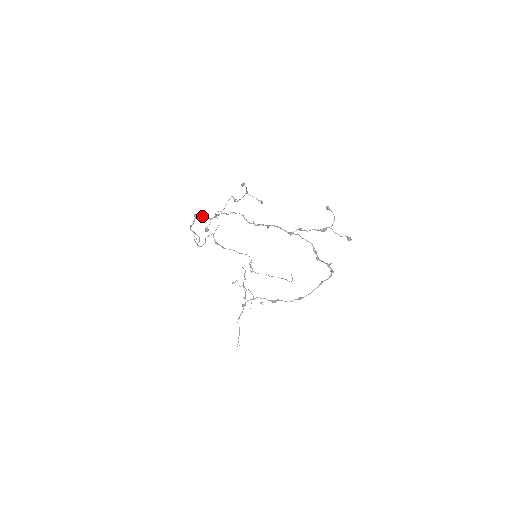
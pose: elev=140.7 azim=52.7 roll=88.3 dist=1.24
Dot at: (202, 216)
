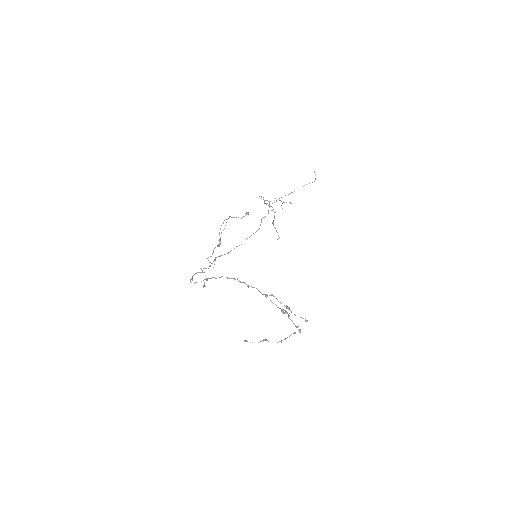
Dot at: occluded
